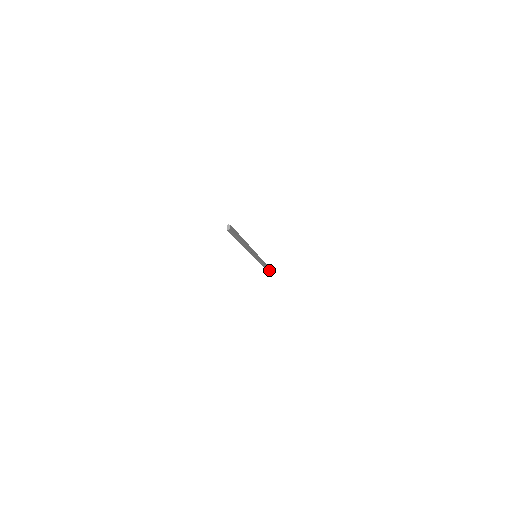
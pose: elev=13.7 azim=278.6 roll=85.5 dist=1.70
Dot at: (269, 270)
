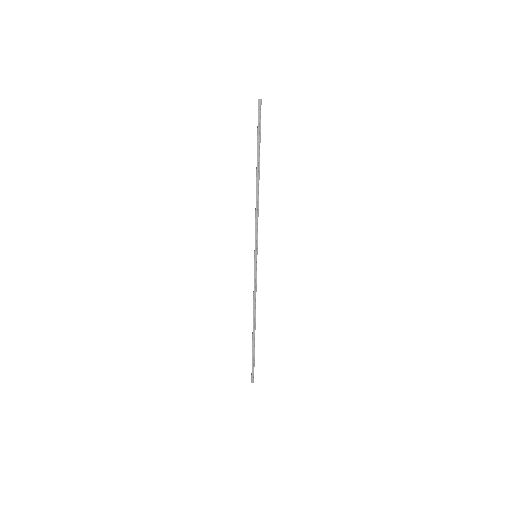
Dot at: (254, 357)
